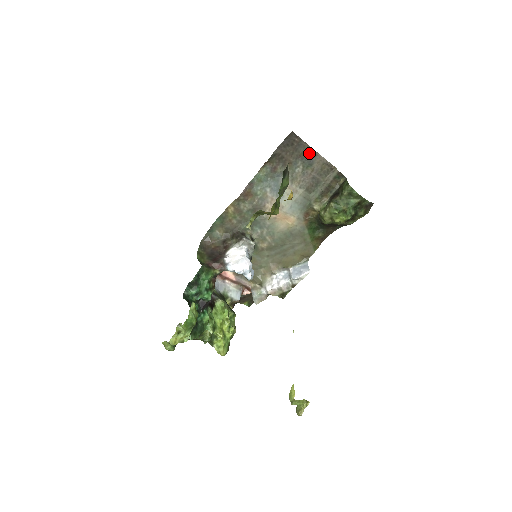
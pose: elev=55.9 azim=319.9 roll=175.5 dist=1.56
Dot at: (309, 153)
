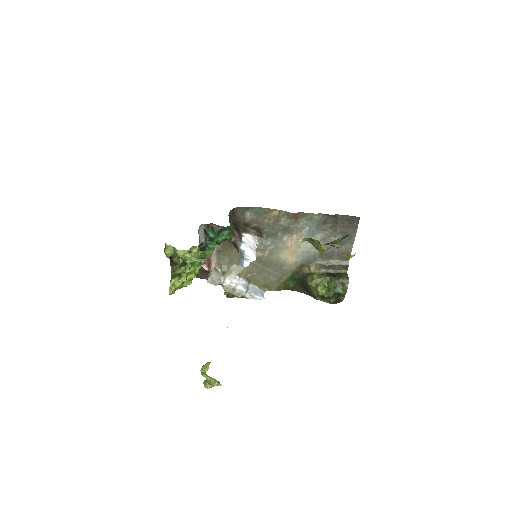
Dot at: (350, 238)
